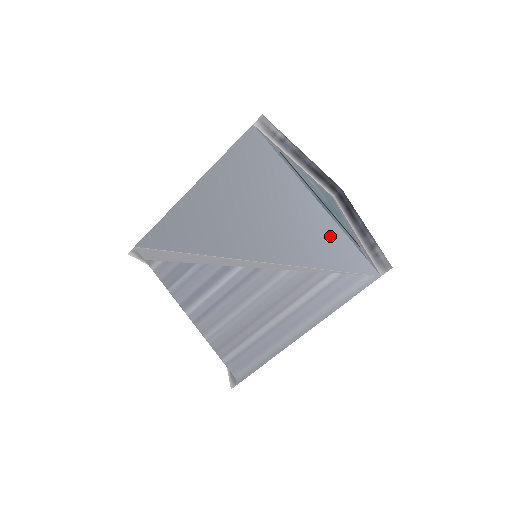
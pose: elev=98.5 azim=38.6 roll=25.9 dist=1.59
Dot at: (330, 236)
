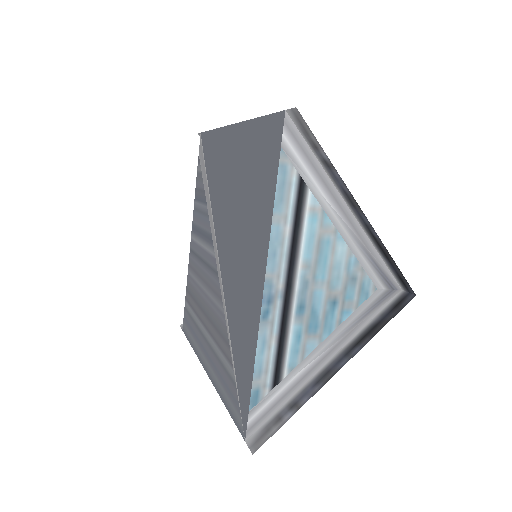
Dot at: (249, 340)
